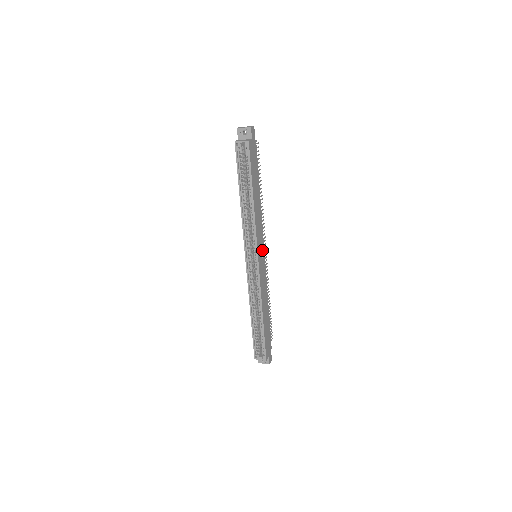
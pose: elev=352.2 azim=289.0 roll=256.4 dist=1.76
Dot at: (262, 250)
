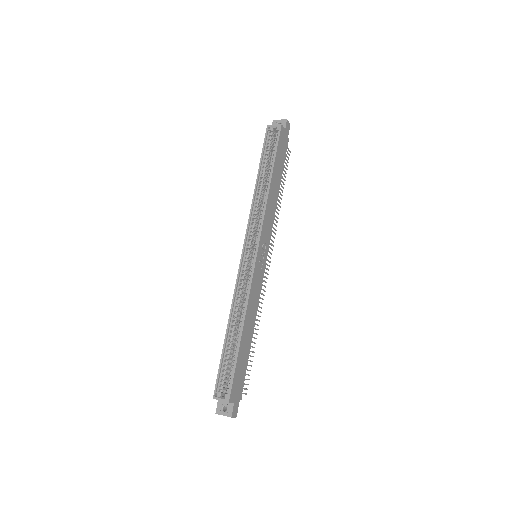
Dot at: (265, 250)
